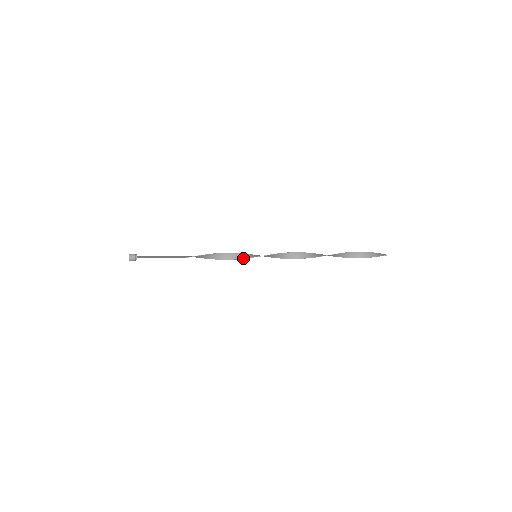
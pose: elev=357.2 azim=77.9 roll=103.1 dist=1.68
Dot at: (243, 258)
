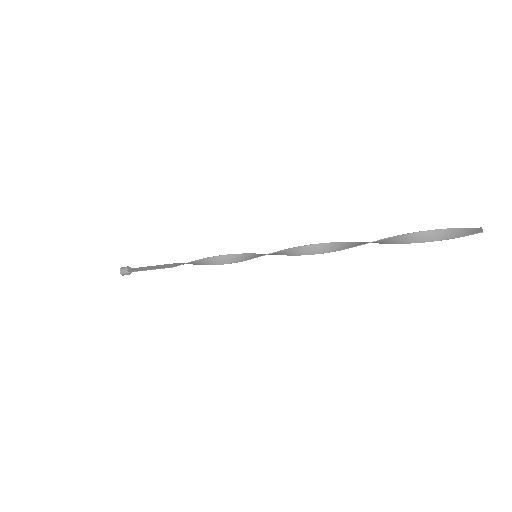
Dot at: (238, 261)
